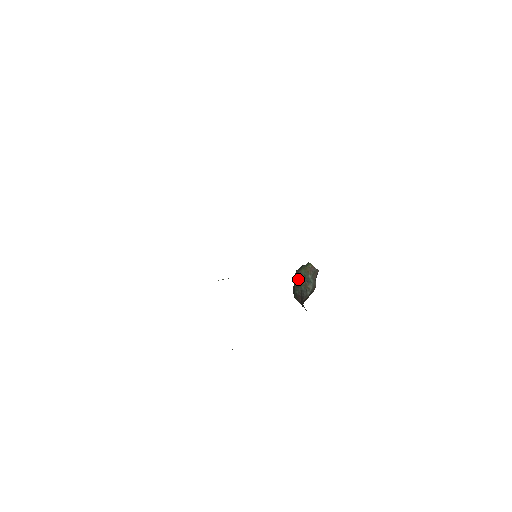
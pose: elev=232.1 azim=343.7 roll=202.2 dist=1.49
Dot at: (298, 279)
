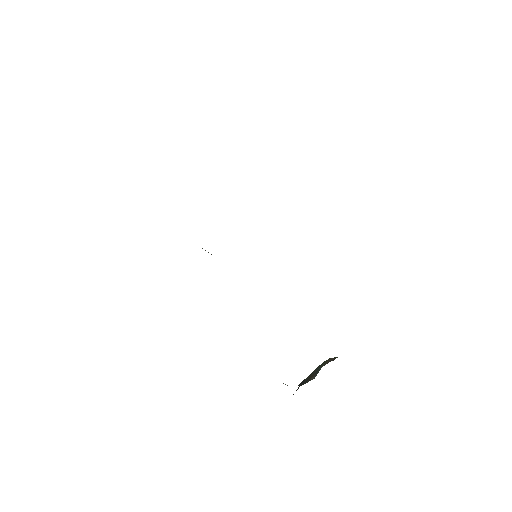
Dot at: occluded
